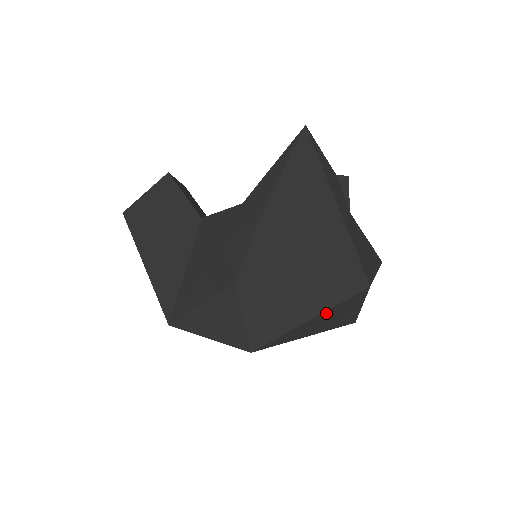
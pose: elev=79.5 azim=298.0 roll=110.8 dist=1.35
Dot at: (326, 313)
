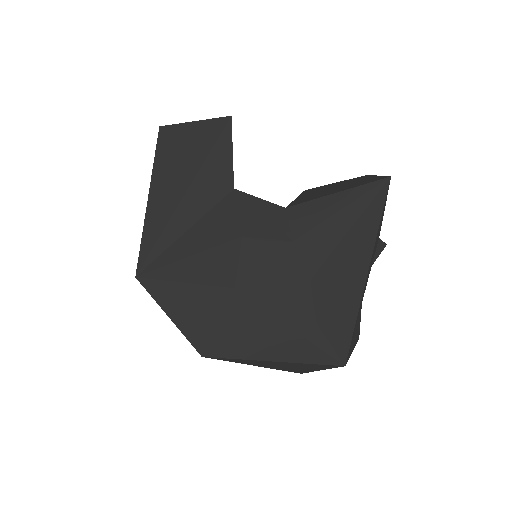
Dot at: (292, 363)
